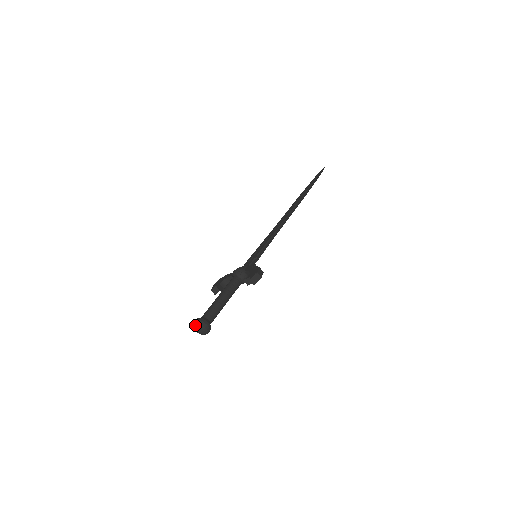
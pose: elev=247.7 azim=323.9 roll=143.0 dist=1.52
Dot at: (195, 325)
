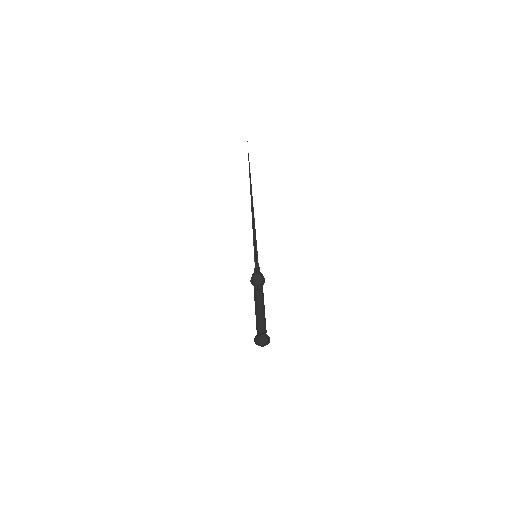
Dot at: occluded
